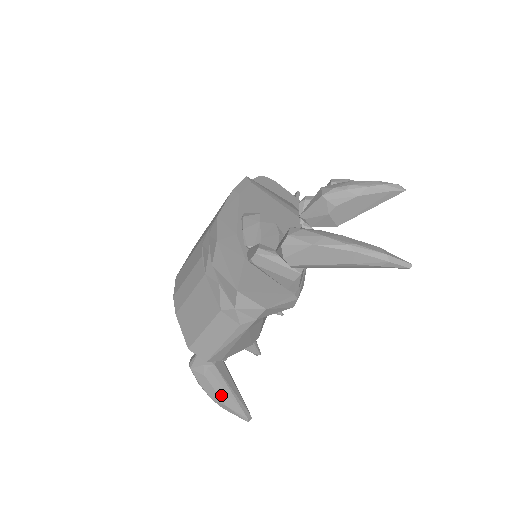
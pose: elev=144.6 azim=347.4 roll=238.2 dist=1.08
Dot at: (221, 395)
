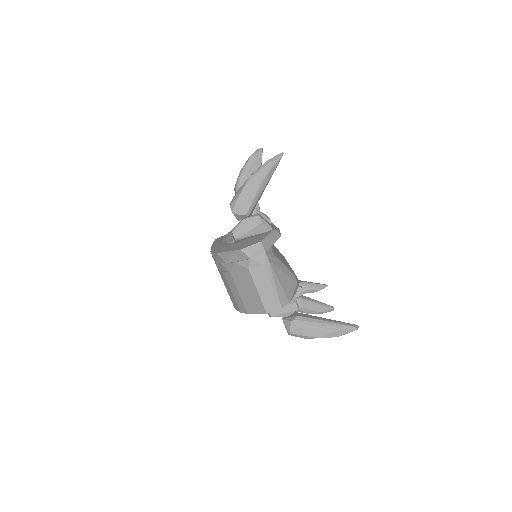
Dot at: (322, 328)
